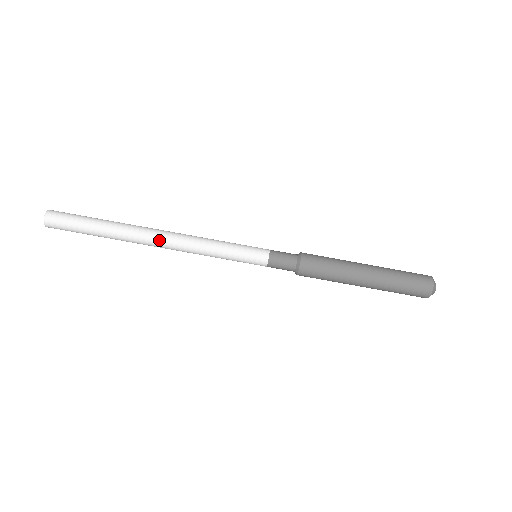
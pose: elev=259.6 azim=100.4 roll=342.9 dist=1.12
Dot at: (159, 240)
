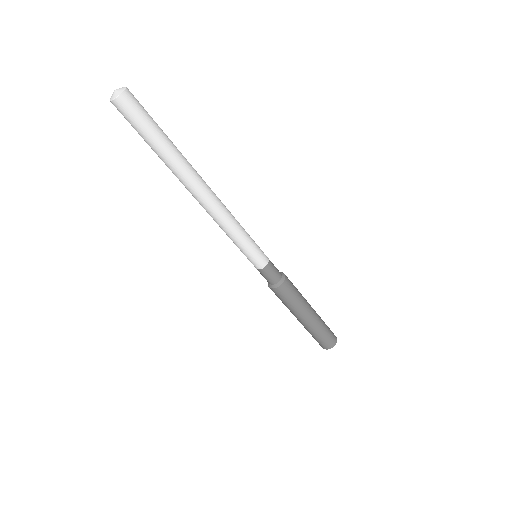
Dot at: (196, 199)
